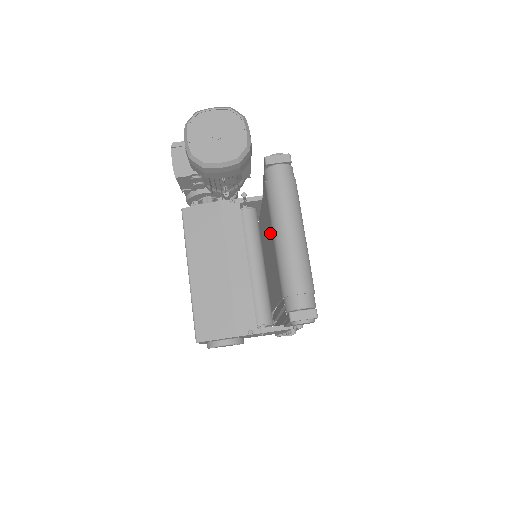
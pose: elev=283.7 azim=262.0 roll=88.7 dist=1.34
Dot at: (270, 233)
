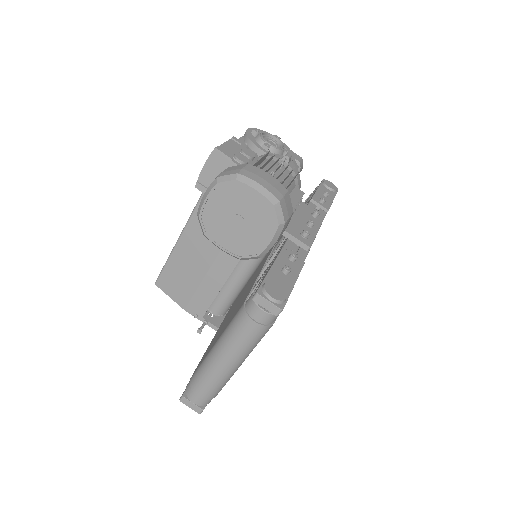
Dot at: occluded
